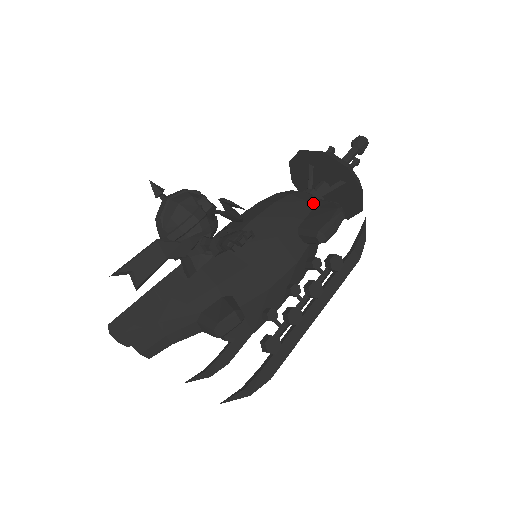
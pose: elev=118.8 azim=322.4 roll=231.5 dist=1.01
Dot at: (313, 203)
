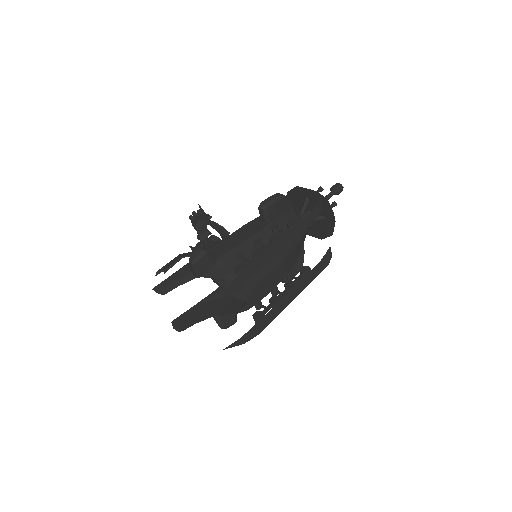
Dot at: occluded
